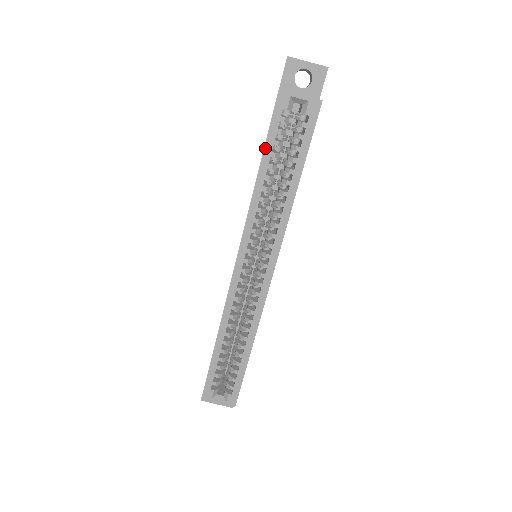
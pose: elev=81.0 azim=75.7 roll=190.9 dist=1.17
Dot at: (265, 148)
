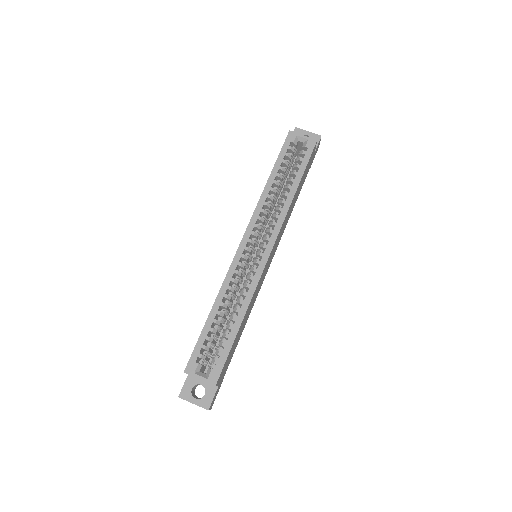
Dot at: (276, 163)
